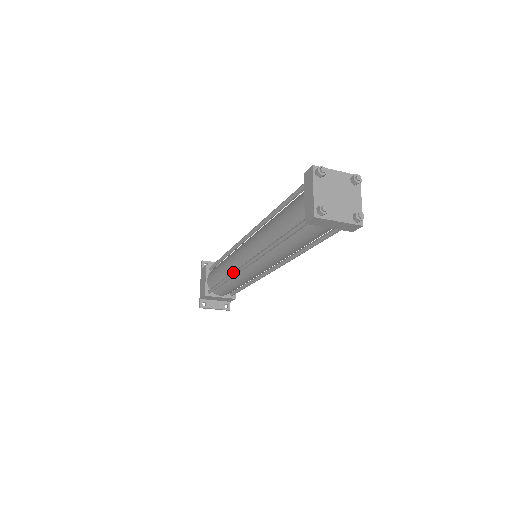
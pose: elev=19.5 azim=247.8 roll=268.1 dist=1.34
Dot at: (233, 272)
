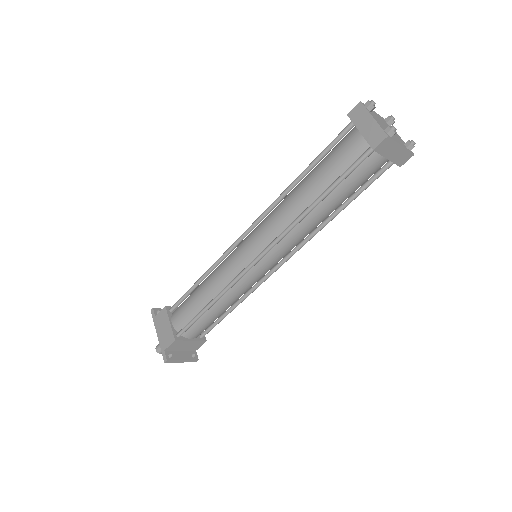
Dot at: (233, 279)
